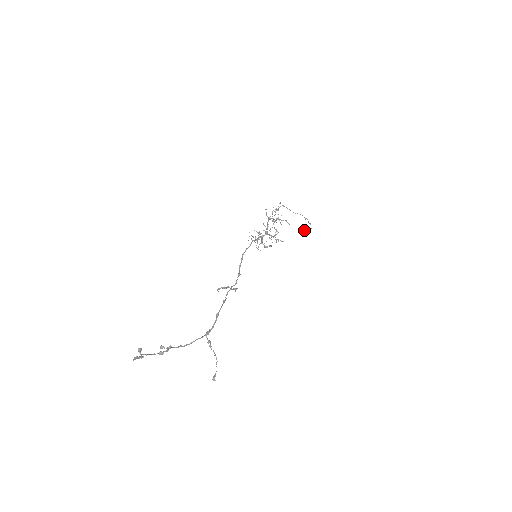
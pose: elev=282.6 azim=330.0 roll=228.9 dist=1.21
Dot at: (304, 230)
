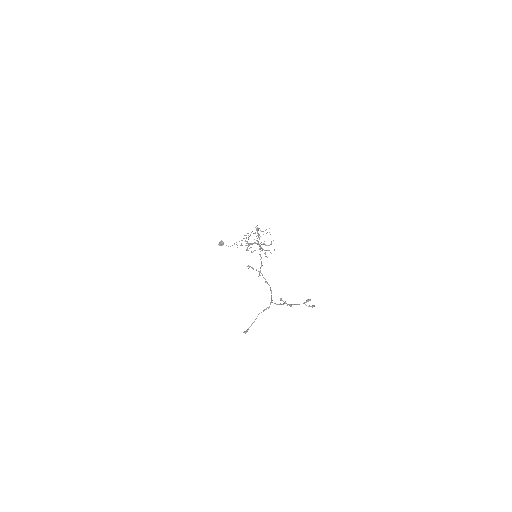
Dot at: (223, 243)
